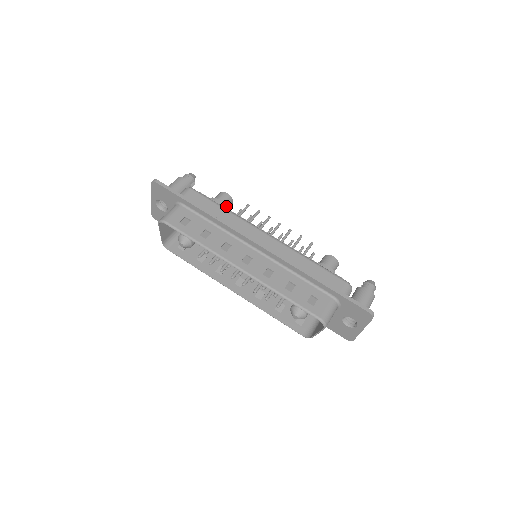
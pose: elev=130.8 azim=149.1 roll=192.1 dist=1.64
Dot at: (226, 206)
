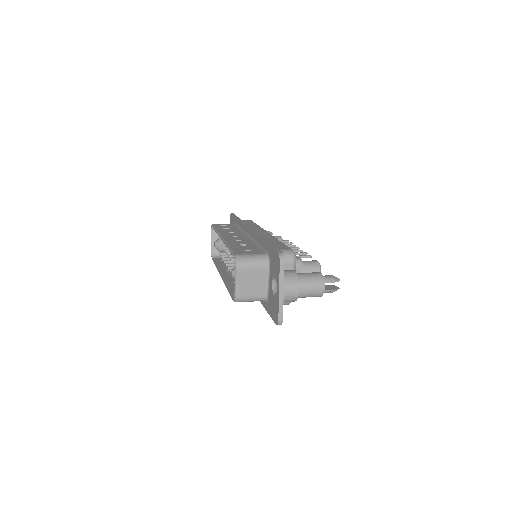
Dot at: occluded
